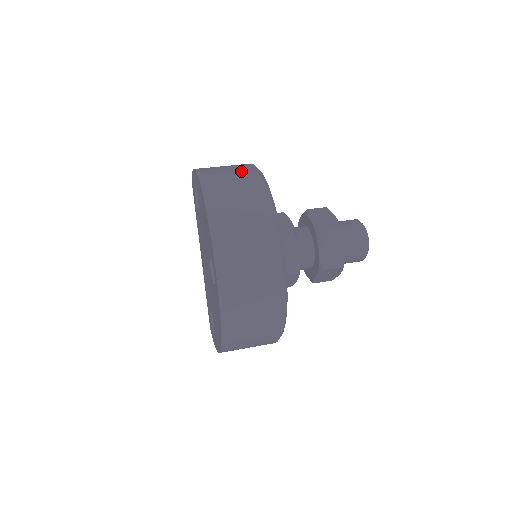
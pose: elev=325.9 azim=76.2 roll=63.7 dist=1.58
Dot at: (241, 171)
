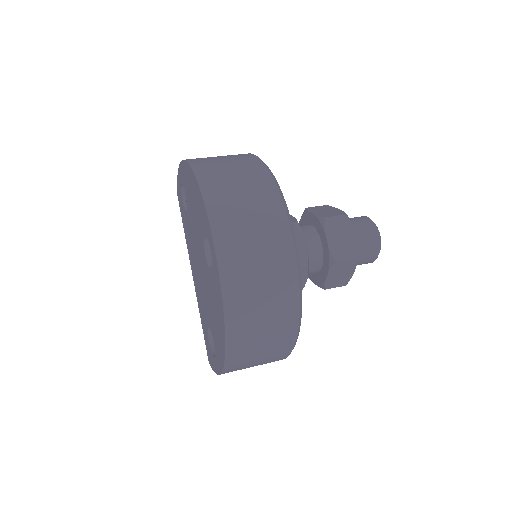
Dot at: (231, 155)
